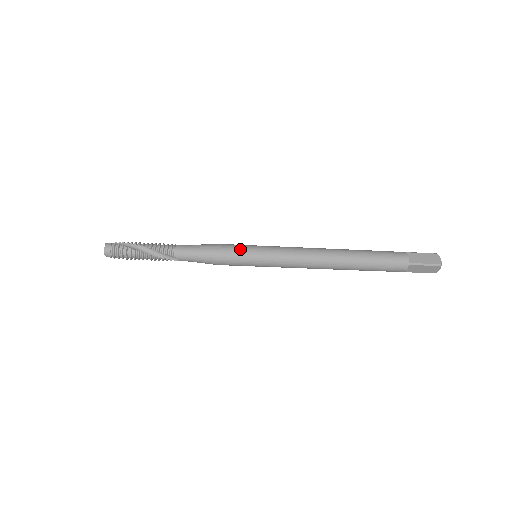
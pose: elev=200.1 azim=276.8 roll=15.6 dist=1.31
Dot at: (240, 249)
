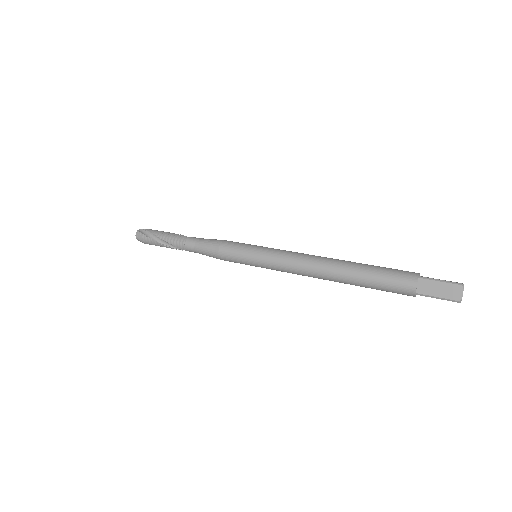
Dot at: (236, 253)
